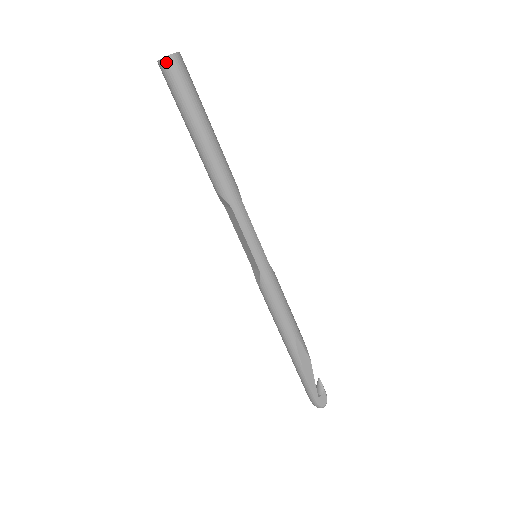
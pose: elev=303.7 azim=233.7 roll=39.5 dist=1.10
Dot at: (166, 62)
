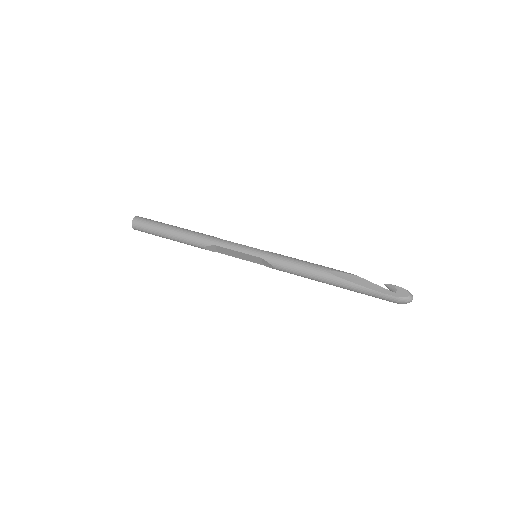
Dot at: (134, 223)
